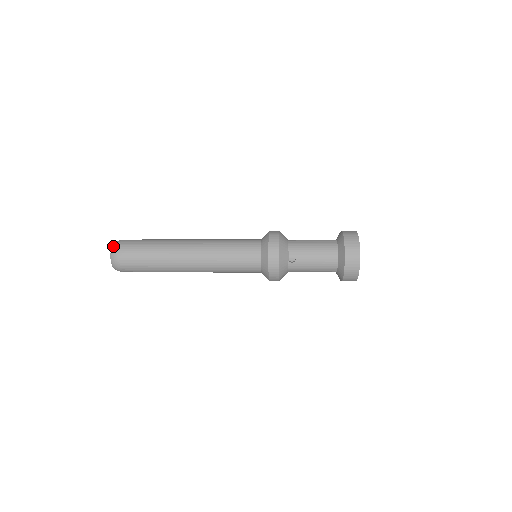
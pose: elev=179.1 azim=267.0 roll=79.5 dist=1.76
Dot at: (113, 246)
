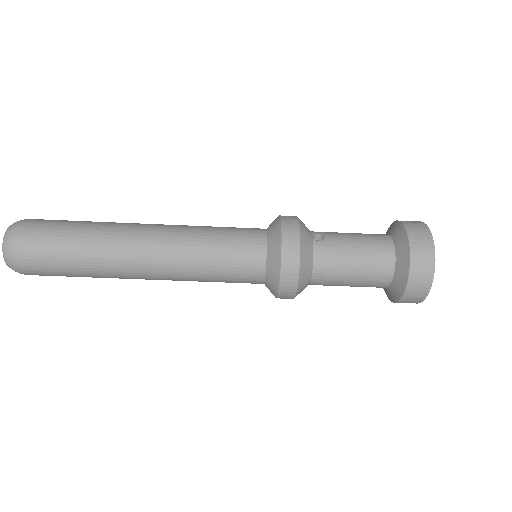
Dot at: occluded
